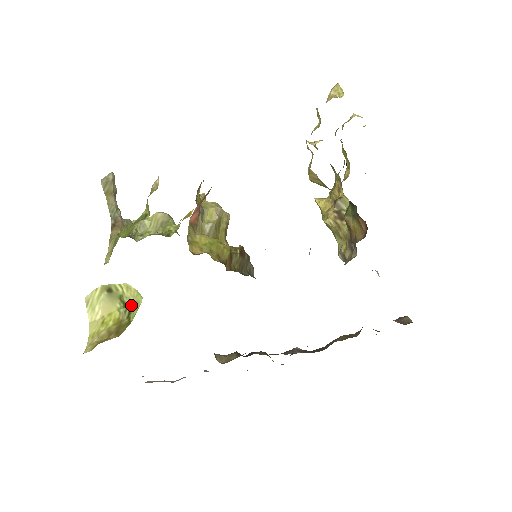
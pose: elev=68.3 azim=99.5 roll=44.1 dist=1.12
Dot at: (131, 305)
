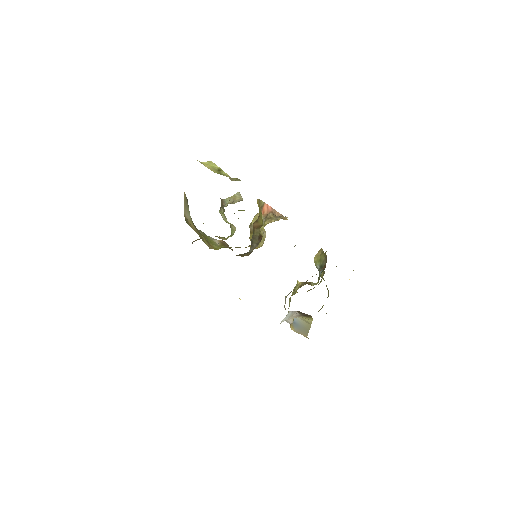
Dot at: occluded
